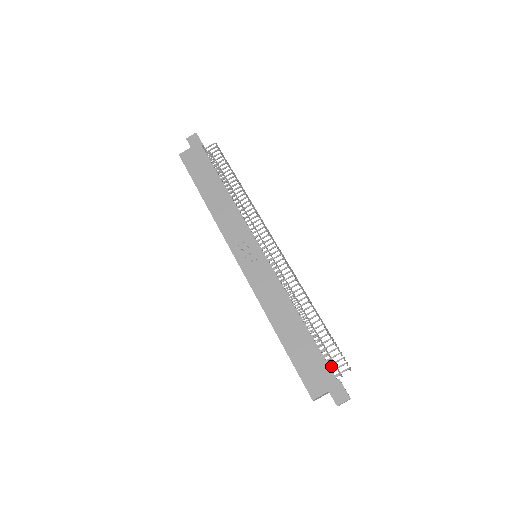
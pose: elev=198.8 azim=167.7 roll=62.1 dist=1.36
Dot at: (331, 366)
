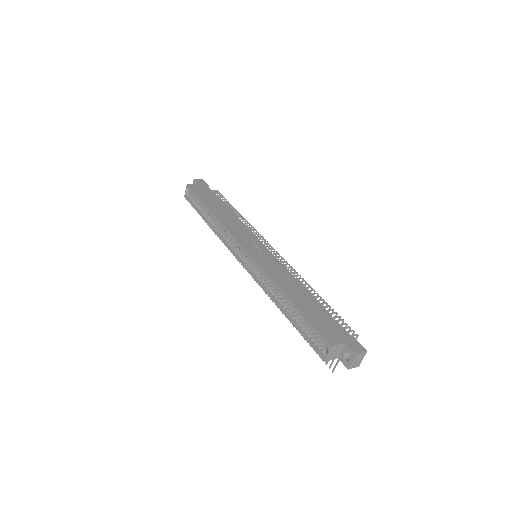
Dot at: occluded
